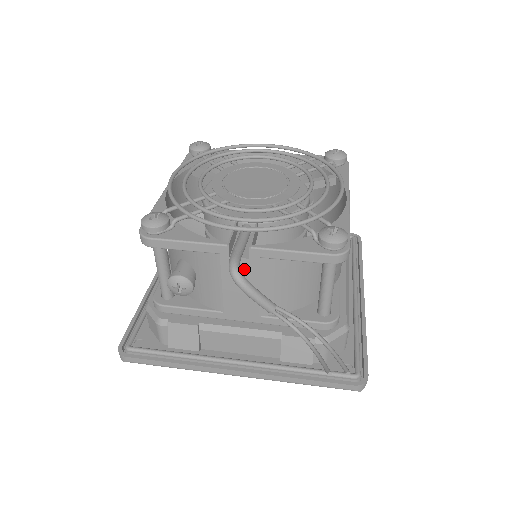
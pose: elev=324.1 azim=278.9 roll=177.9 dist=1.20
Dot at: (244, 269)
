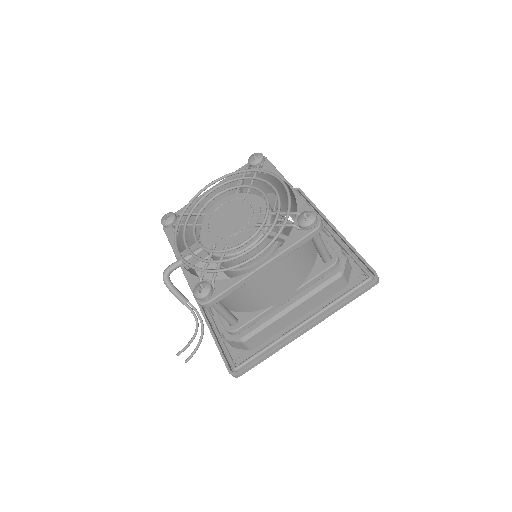
Dot at: occluded
